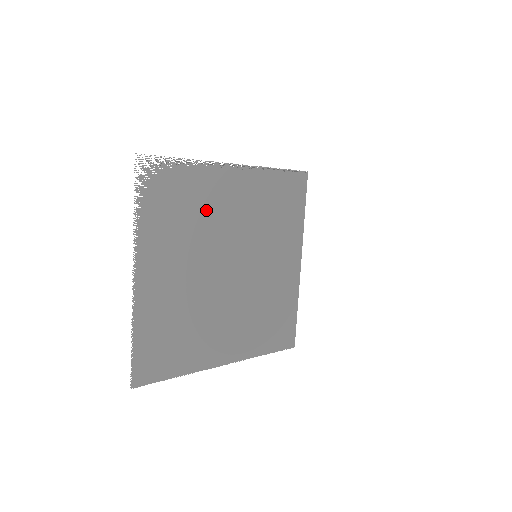
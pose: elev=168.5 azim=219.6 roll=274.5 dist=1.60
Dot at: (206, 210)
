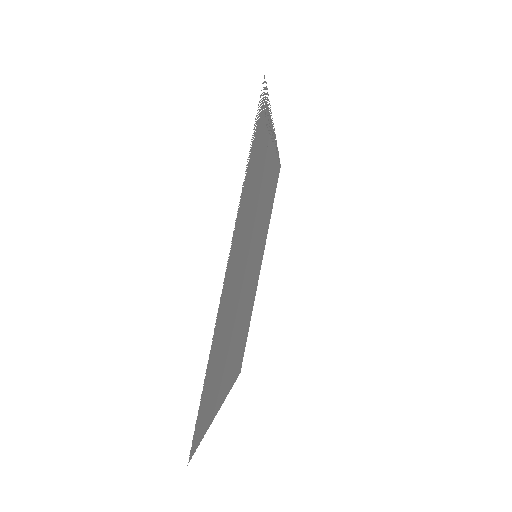
Dot at: (260, 185)
